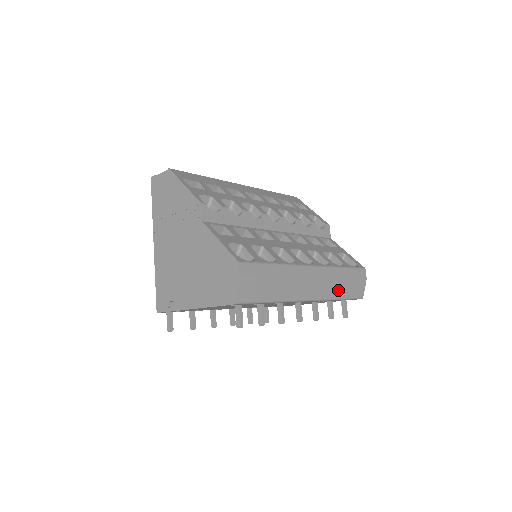
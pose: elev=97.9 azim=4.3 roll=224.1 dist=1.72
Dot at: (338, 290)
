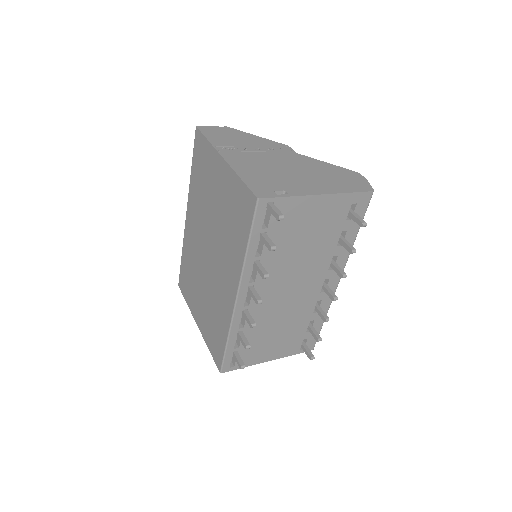
Dot at: occluded
